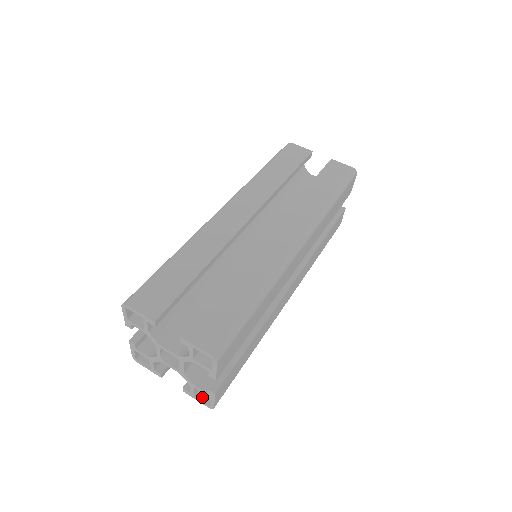
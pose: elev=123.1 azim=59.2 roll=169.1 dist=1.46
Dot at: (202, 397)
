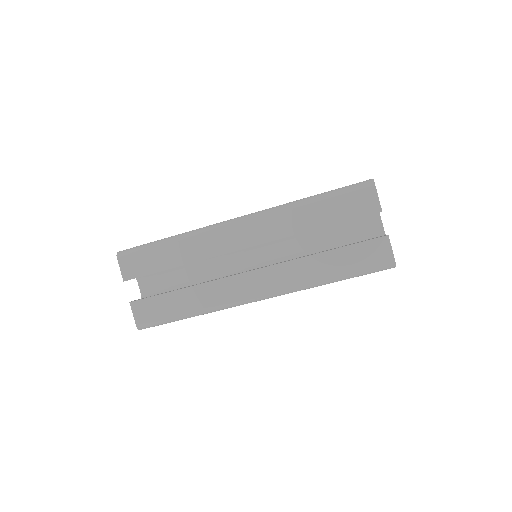
Dot at: occluded
